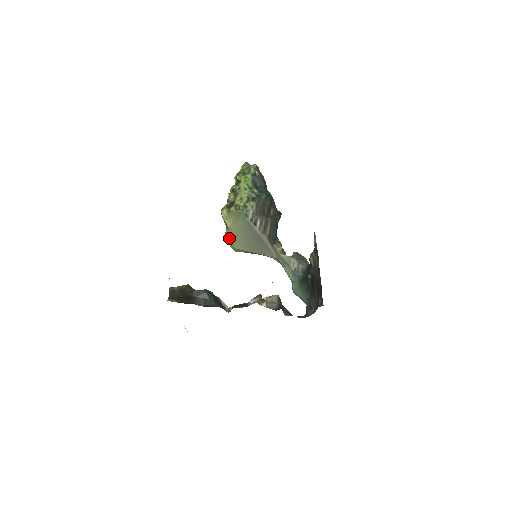
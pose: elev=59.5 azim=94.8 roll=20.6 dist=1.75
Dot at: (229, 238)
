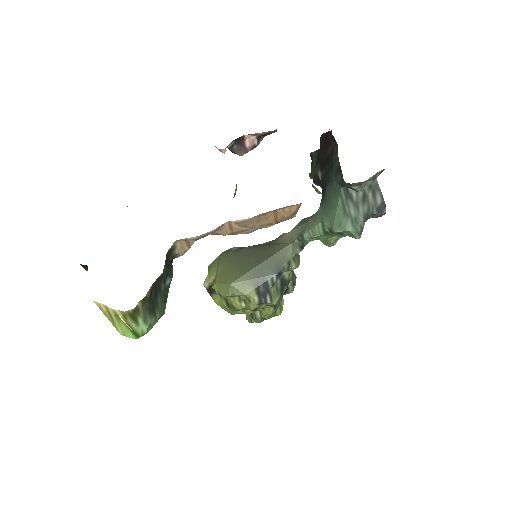
Dot at: (218, 284)
